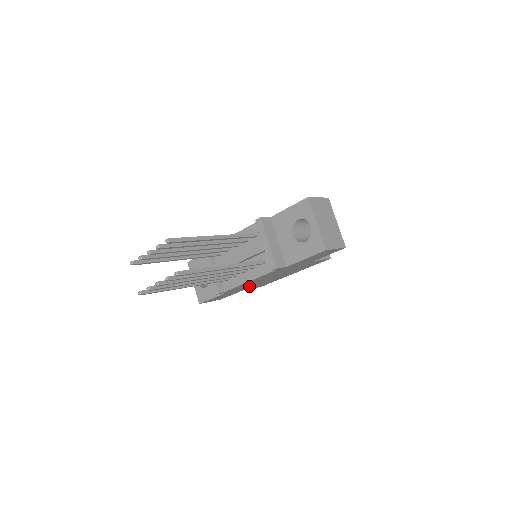
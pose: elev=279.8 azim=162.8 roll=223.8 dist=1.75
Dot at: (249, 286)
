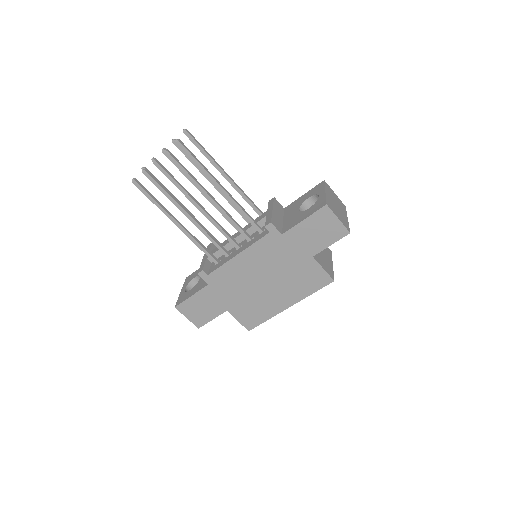
Dot at: (236, 295)
